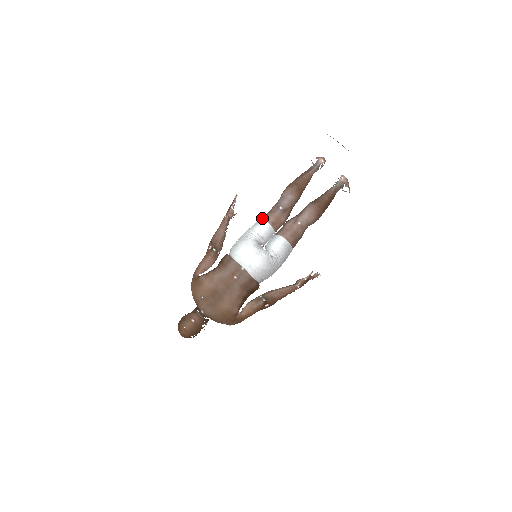
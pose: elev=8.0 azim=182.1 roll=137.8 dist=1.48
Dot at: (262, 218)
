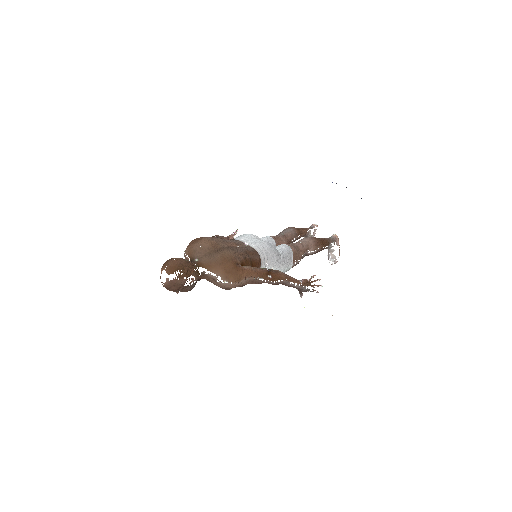
Dot at: occluded
